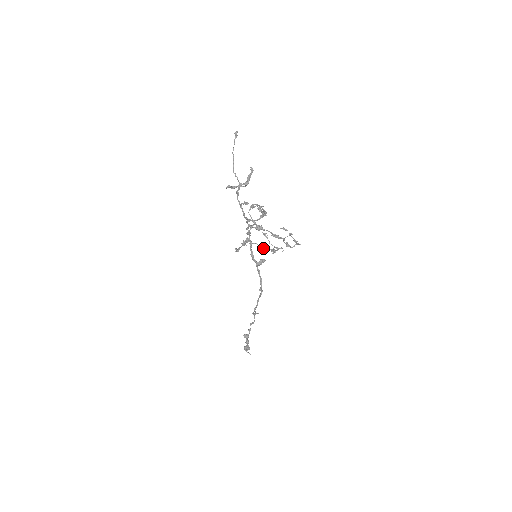
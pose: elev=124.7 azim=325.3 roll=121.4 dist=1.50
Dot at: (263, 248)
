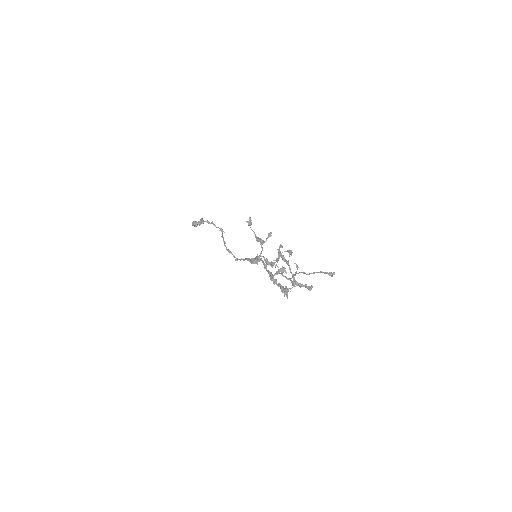
Dot at: occluded
